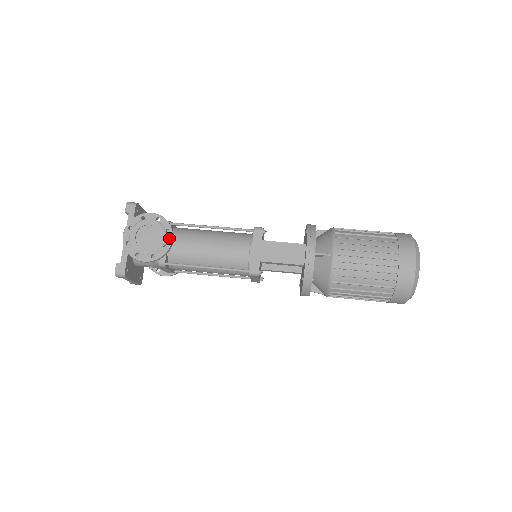
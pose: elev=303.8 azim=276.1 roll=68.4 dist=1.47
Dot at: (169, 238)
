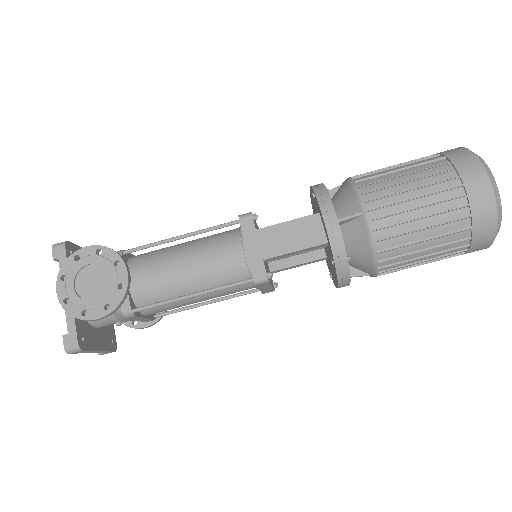
Dot at: (122, 273)
